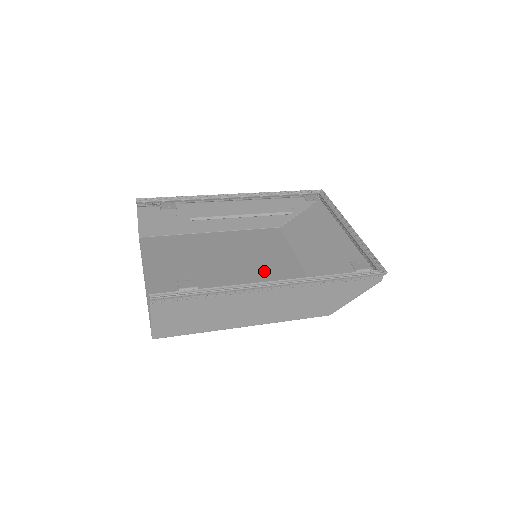
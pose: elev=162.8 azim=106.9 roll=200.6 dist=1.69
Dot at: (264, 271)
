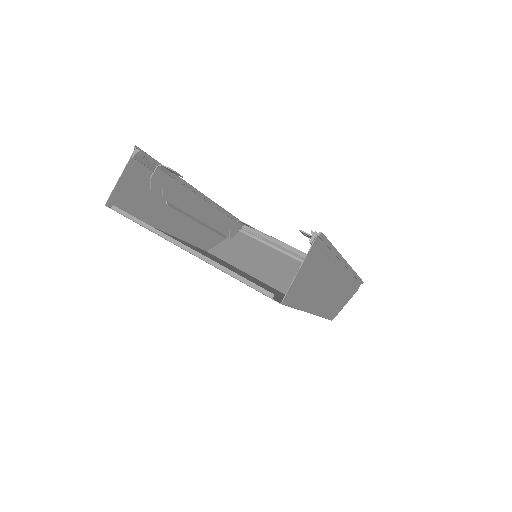
Dot at: (252, 278)
